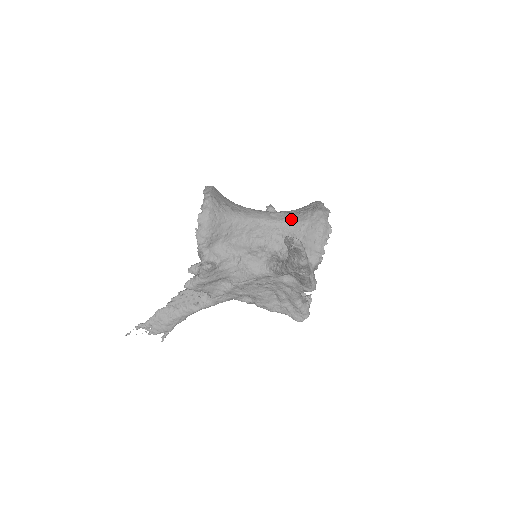
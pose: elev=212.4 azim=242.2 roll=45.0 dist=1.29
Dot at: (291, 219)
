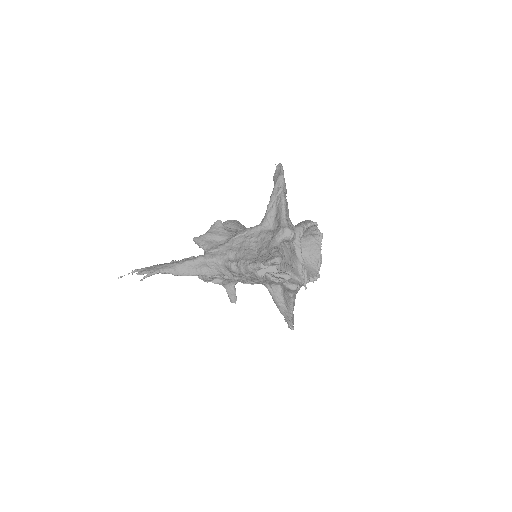
Dot at: occluded
